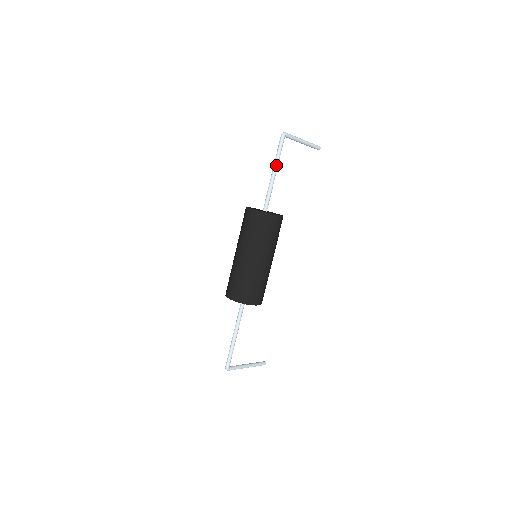
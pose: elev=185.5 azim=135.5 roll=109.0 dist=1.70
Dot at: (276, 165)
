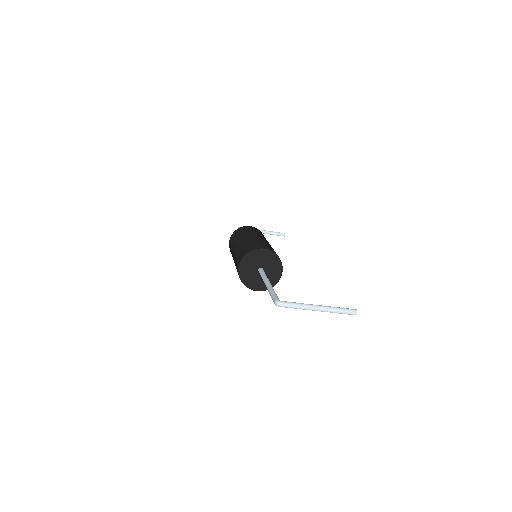
Dot at: occluded
